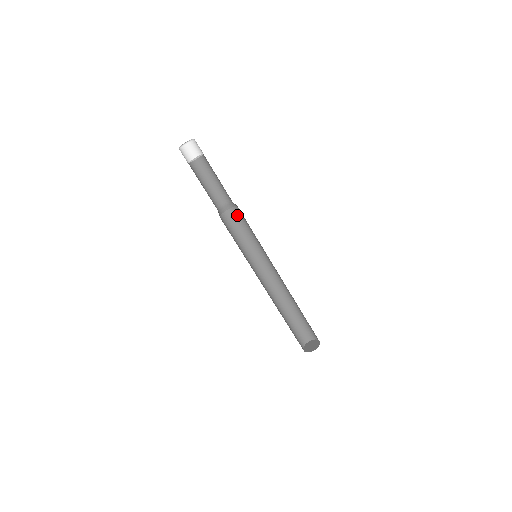
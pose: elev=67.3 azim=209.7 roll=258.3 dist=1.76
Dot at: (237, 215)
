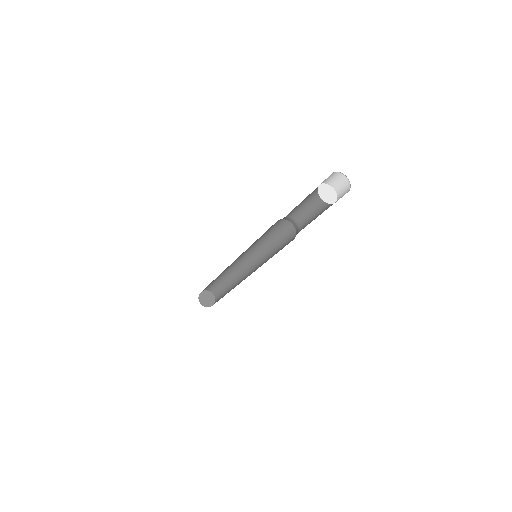
Dot at: (287, 230)
